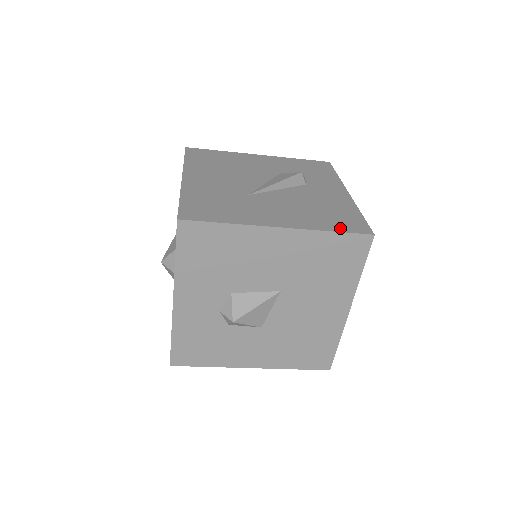
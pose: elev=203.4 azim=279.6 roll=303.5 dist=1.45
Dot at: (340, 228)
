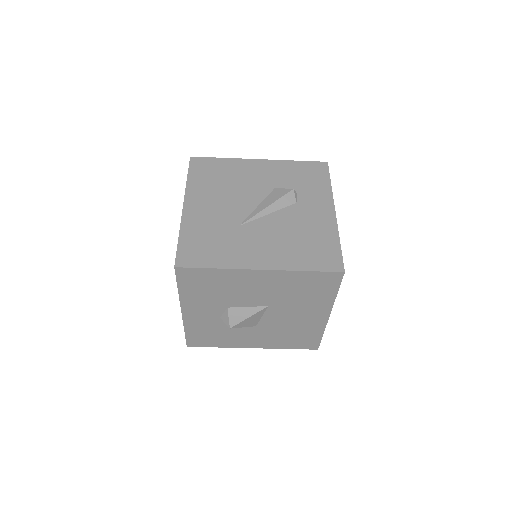
Dot at: (315, 266)
